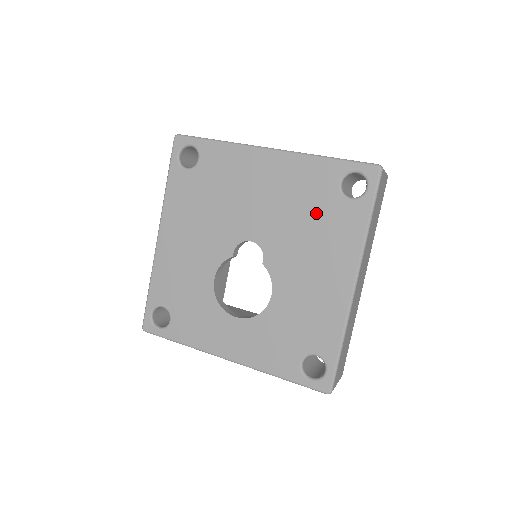
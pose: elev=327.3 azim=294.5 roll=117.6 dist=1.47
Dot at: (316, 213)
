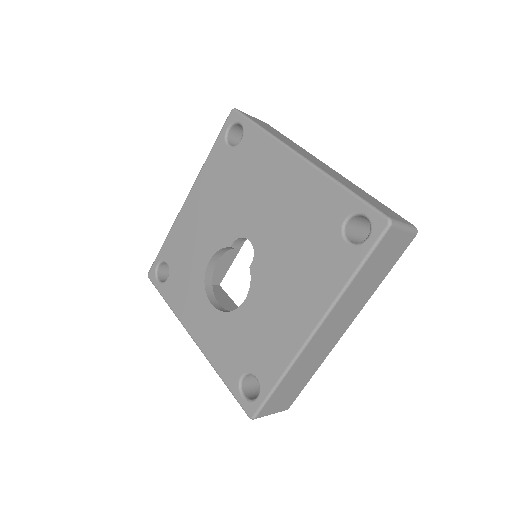
Dot at: (311, 241)
